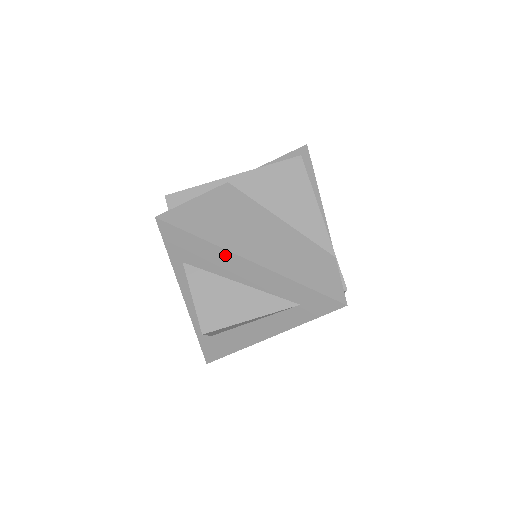
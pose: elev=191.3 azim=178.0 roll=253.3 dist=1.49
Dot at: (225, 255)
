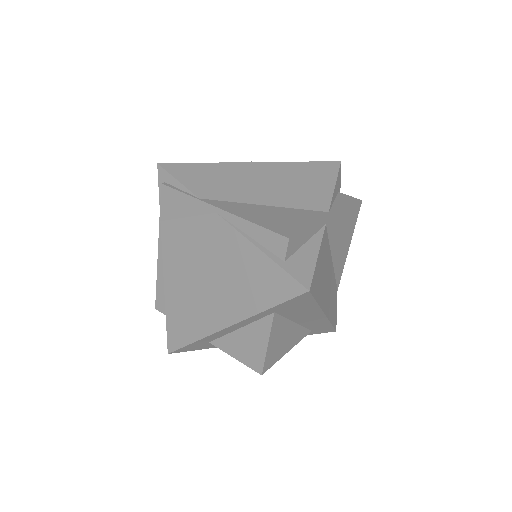
Dot at: (316, 312)
